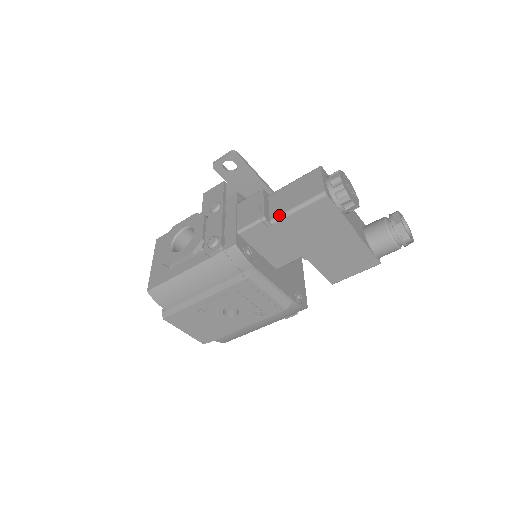
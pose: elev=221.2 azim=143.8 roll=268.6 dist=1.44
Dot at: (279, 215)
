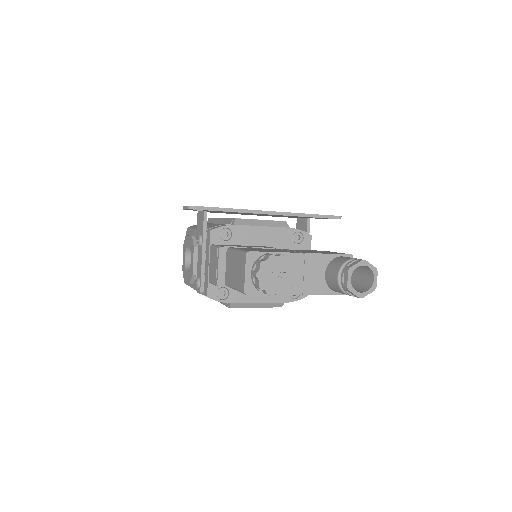
Dot at: (228, 285)
